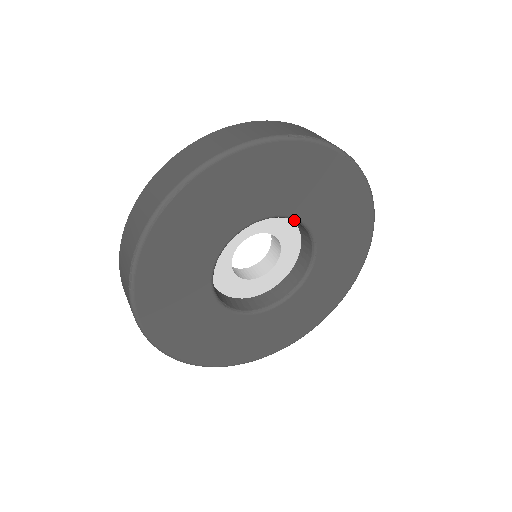
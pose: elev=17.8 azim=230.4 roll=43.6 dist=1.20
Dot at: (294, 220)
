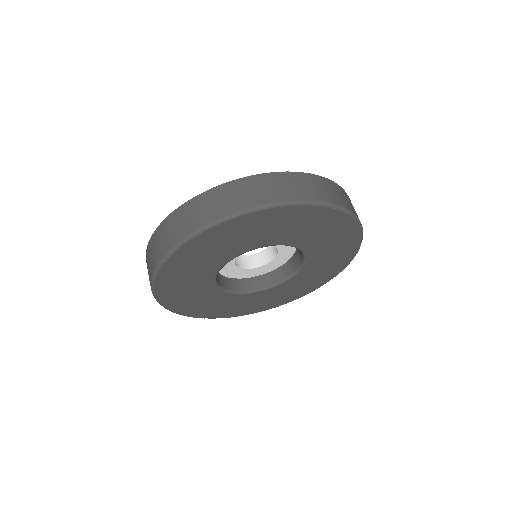
Dot at: (277, 244)
